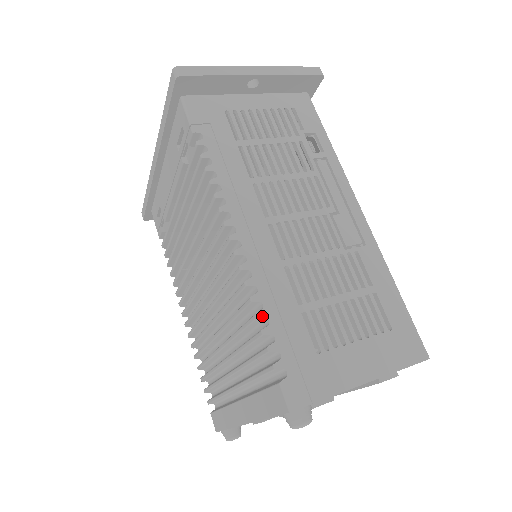
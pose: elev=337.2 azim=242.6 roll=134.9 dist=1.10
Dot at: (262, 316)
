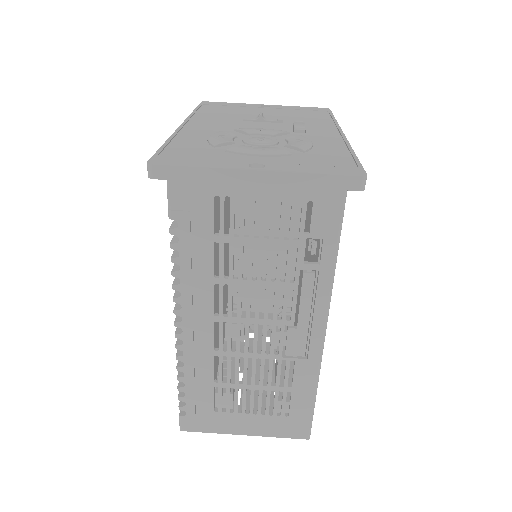
Dot at: (181, 381)
